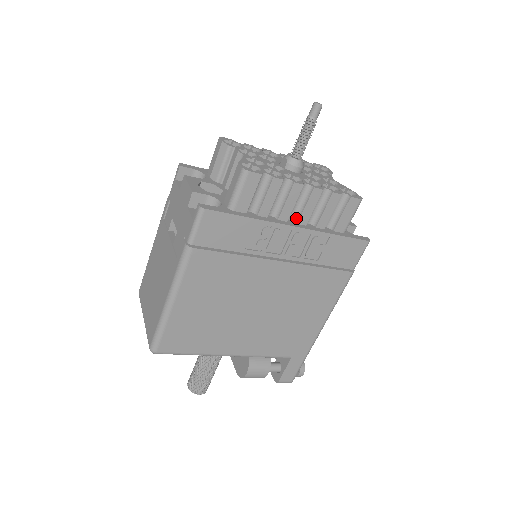
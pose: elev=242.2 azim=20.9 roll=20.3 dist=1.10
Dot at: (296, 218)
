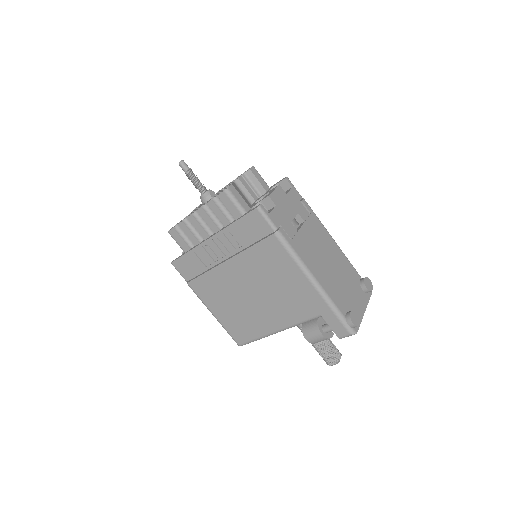
Dot at: (214, 230)
